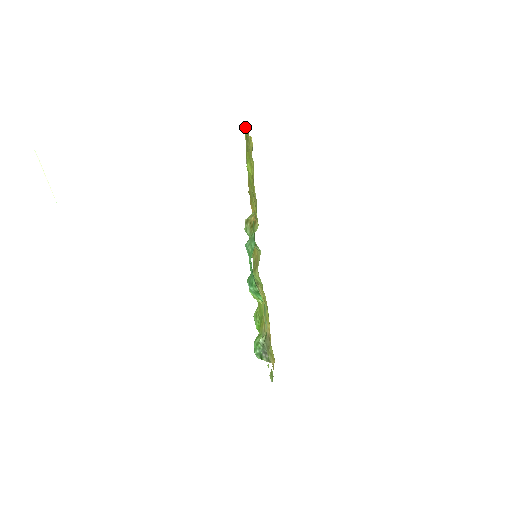
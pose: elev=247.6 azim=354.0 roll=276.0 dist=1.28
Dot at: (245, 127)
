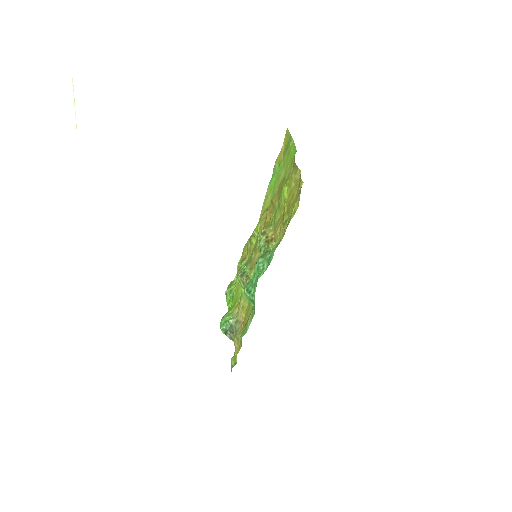
Dot at: (290, 134)
